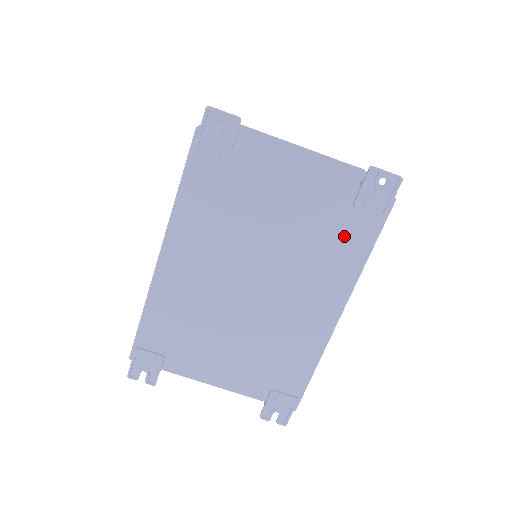
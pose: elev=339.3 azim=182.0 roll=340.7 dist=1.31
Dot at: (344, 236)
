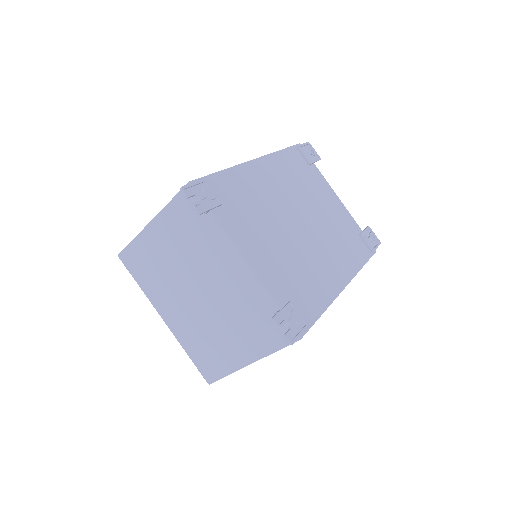
Dot at: (353, 245)
